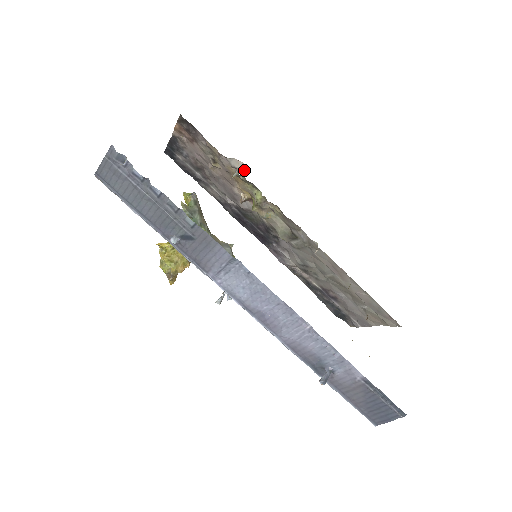
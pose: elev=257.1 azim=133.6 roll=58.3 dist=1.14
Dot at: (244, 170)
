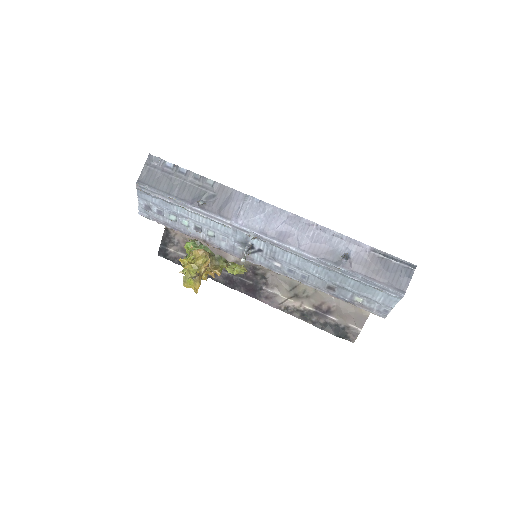
Dot at: occluded
